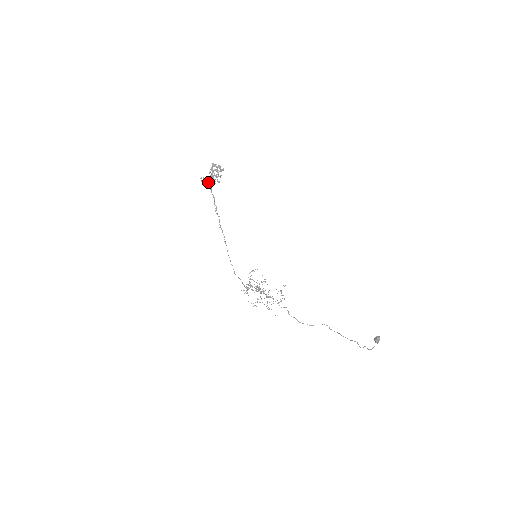
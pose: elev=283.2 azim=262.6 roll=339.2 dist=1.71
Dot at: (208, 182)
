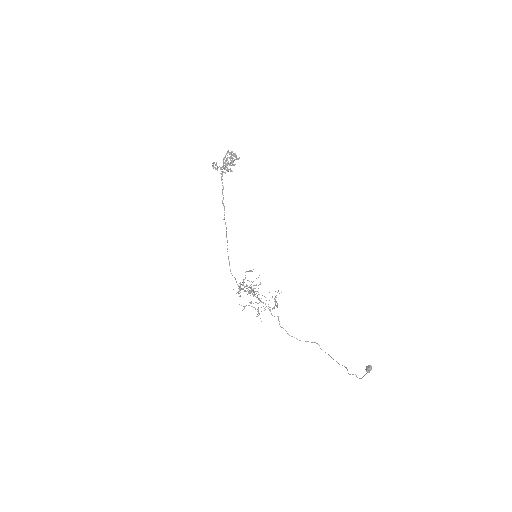
Dot at: (220, 169)
